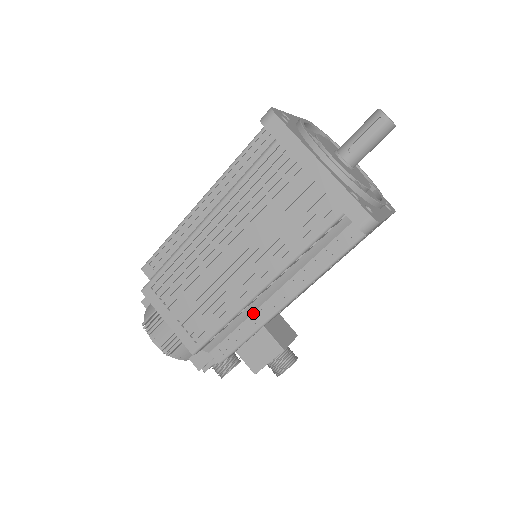
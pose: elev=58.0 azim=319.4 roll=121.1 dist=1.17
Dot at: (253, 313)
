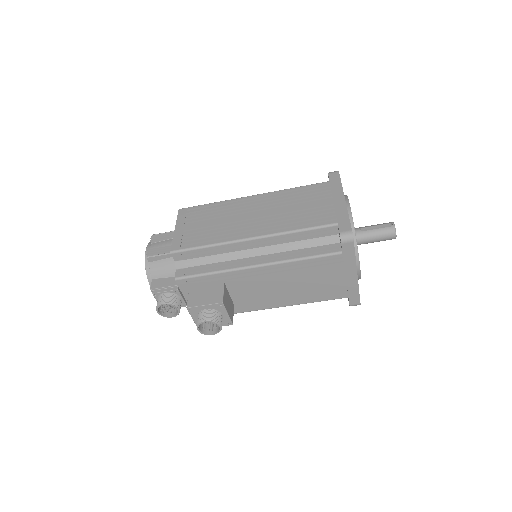
Dot at: (230, 261)
